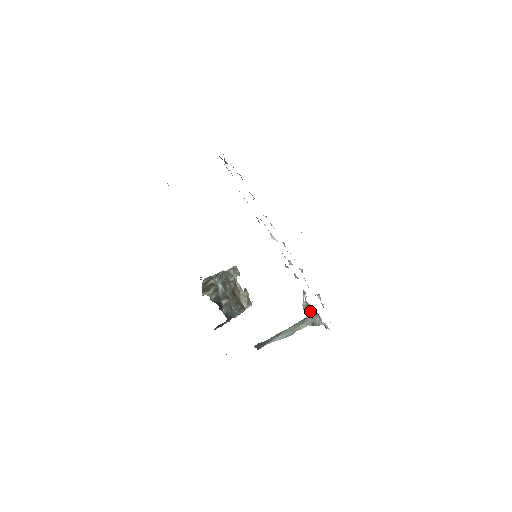
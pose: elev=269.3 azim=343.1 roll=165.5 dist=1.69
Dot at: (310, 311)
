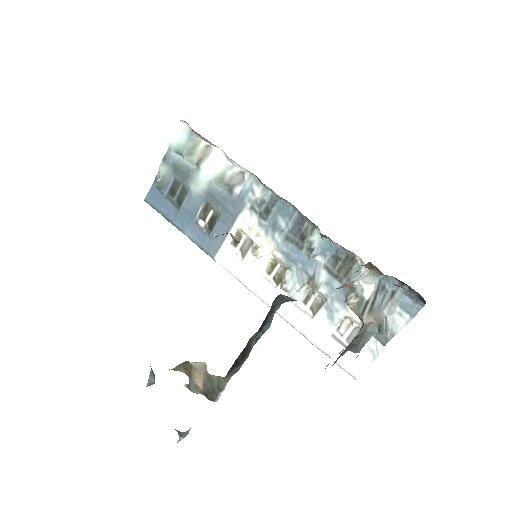
Dot at: (370, 305)
